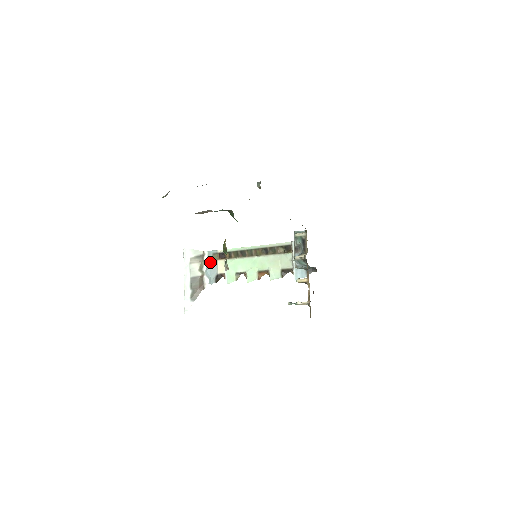
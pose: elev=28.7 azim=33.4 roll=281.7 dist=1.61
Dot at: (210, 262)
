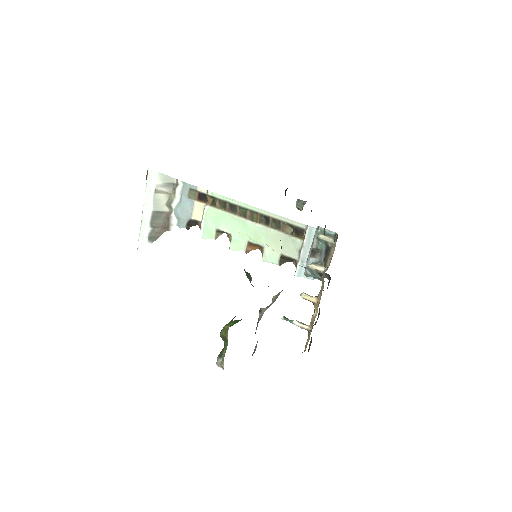
Dot at: (184, 199)
